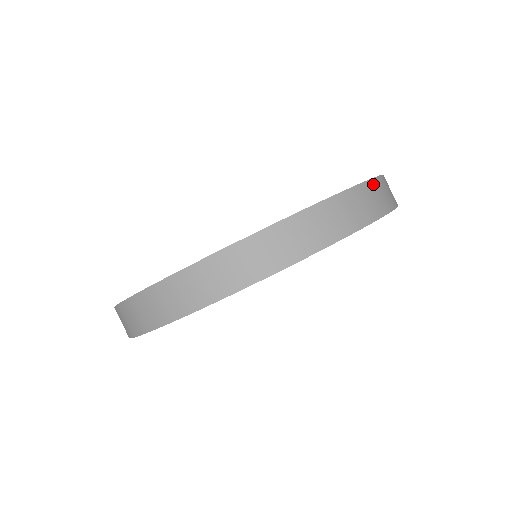
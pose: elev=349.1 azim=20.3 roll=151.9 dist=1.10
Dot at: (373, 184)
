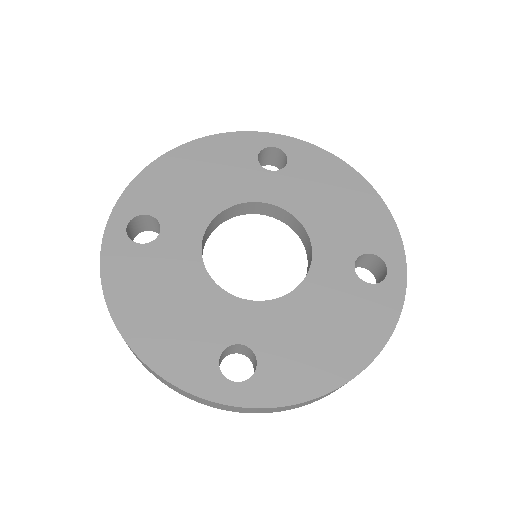
Dot at: (398, 317)
